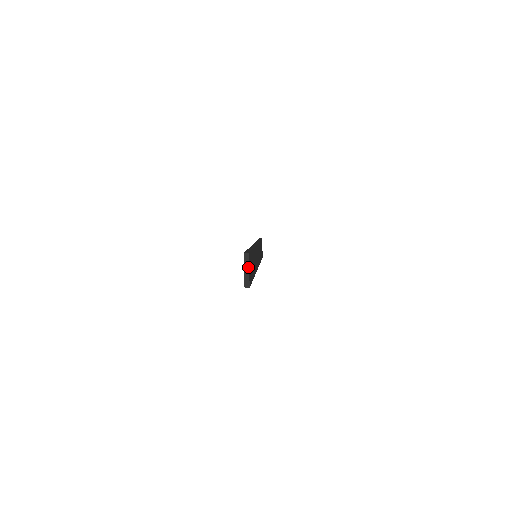
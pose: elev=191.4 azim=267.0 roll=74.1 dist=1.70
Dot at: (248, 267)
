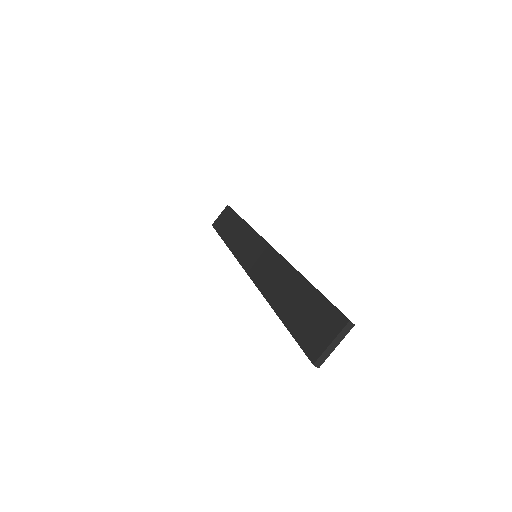
Dot at: (339, 342)
